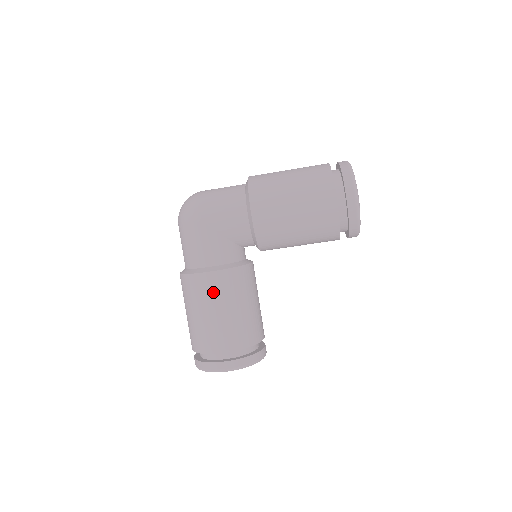
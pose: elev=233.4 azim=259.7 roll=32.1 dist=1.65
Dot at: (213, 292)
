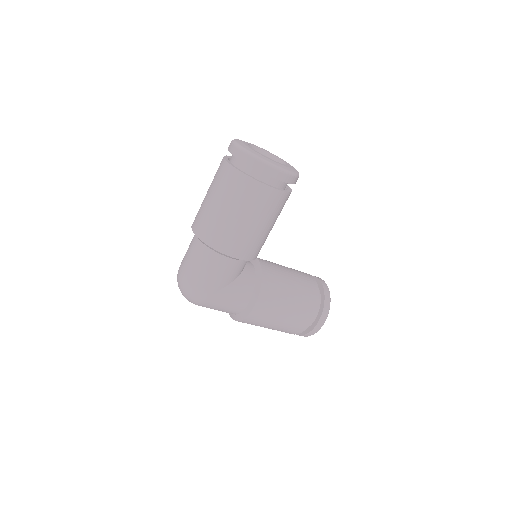
Dot at: (269, 311)
